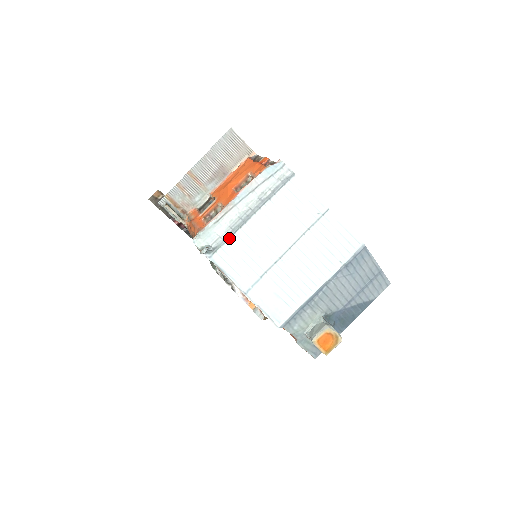
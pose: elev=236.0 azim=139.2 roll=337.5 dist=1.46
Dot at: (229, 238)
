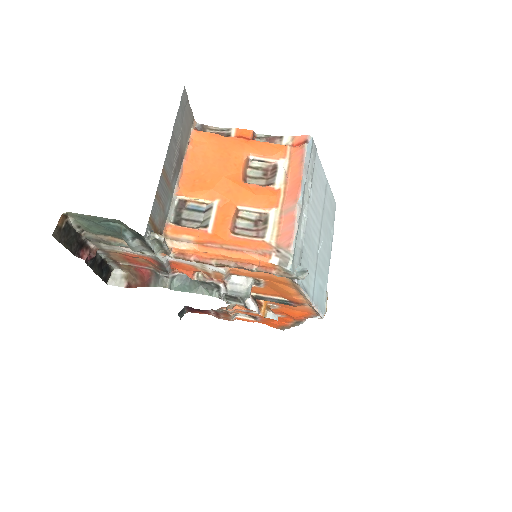
Dot at: (303, 247)
